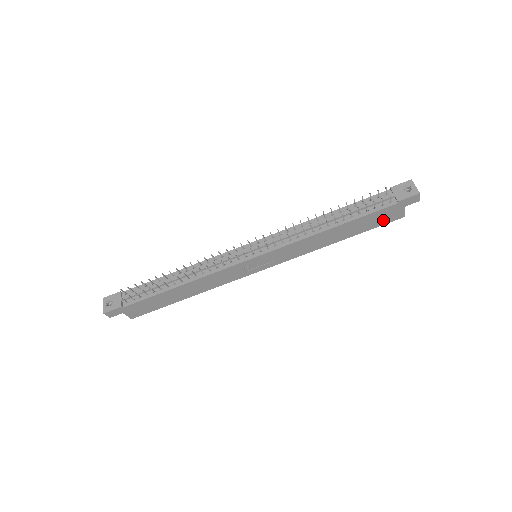
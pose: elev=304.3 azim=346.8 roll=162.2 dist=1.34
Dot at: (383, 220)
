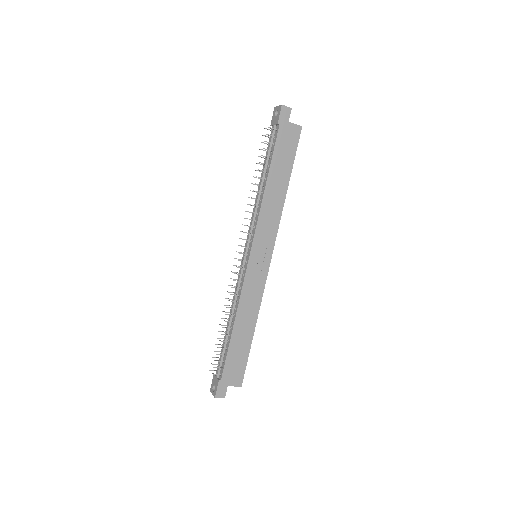
Dot at: (291, 144)
